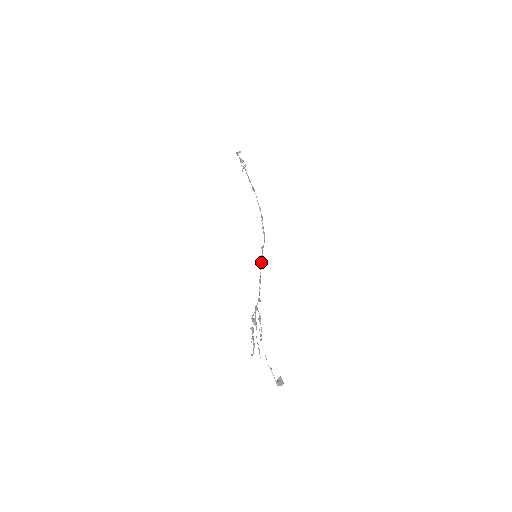
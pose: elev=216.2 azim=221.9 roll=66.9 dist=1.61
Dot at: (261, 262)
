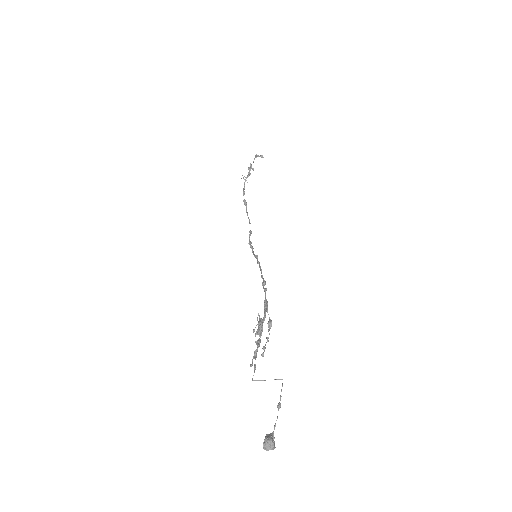
Dot at: occluded
